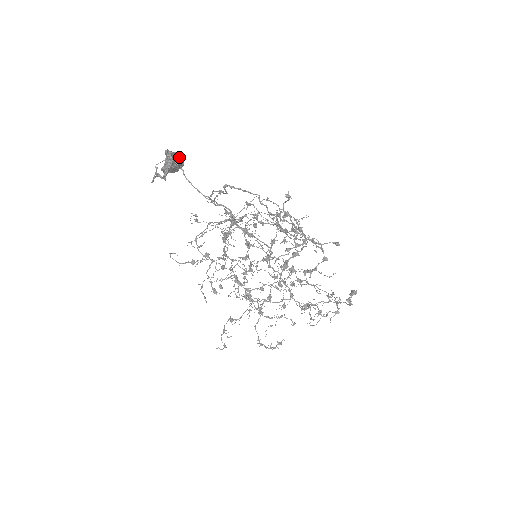
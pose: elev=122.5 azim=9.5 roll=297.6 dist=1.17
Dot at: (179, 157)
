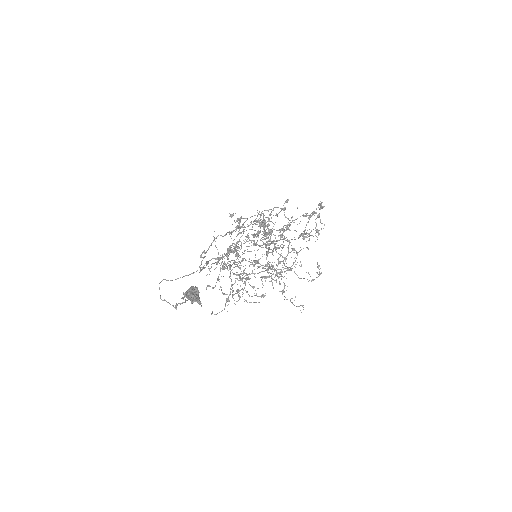
Dot at: (192, 289)
